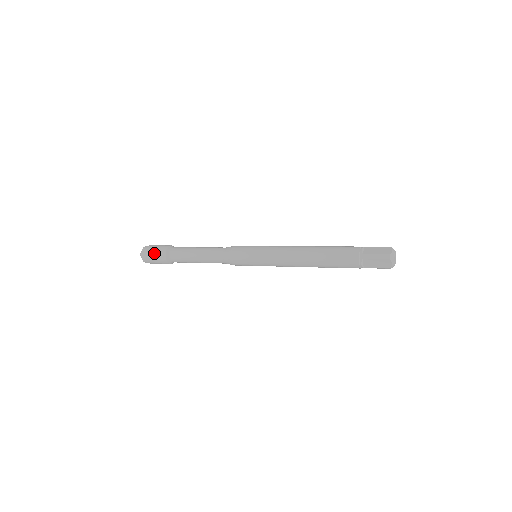
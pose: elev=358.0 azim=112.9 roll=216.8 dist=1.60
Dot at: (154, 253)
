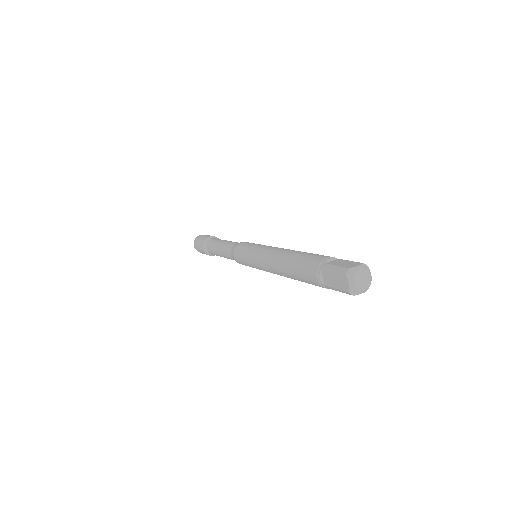
Dot at: (200, 240)
